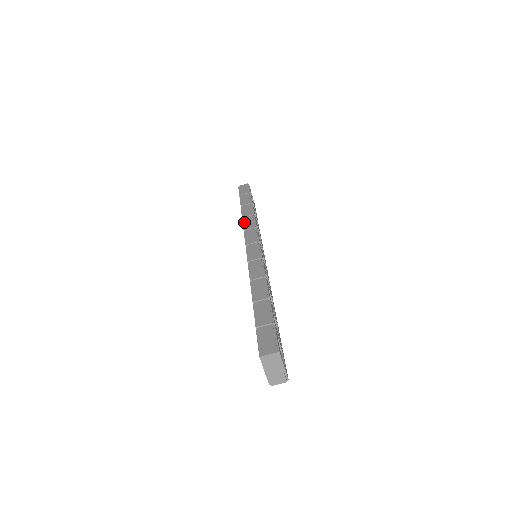
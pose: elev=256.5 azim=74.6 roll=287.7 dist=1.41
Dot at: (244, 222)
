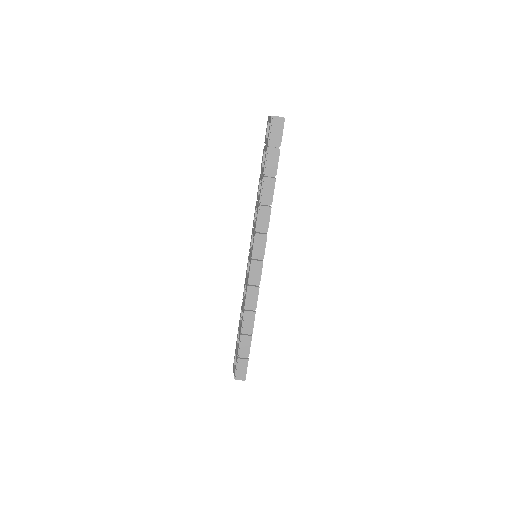
Dot at: (259, 217)
